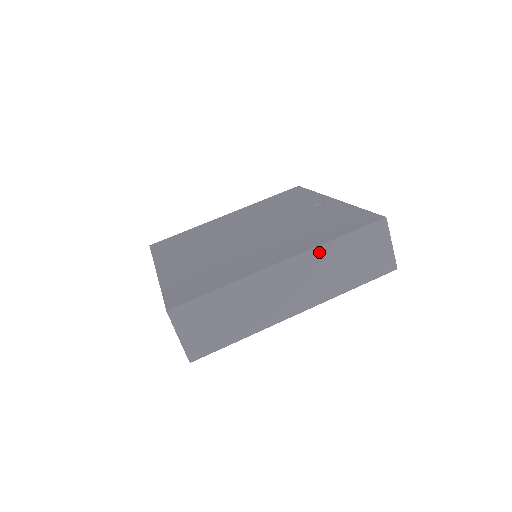
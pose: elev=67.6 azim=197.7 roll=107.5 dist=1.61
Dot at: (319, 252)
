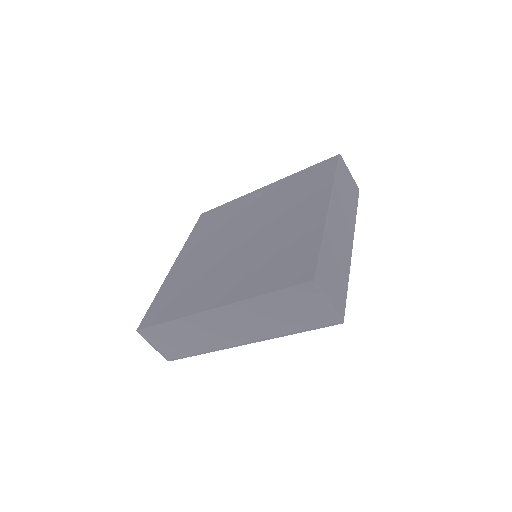
Dot at: (336, 191)
